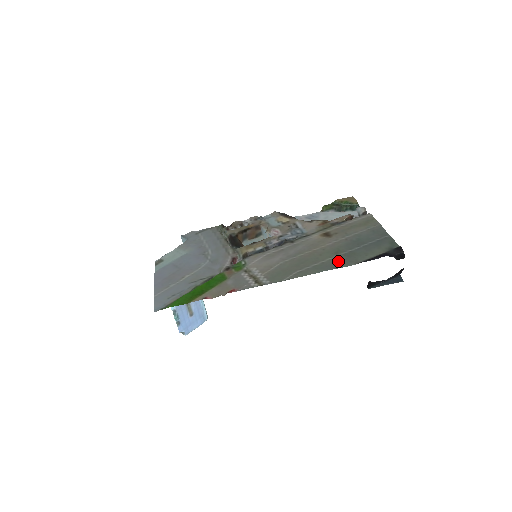
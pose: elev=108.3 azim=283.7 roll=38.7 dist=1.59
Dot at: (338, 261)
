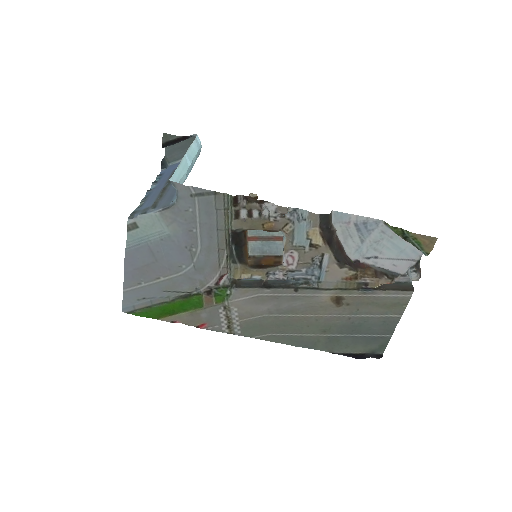
Dot at: (316, 342)
